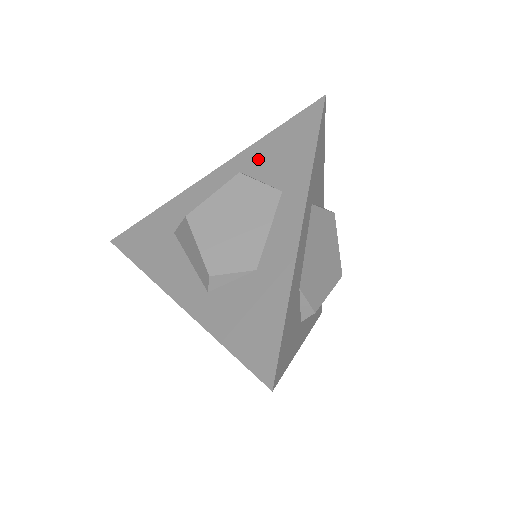
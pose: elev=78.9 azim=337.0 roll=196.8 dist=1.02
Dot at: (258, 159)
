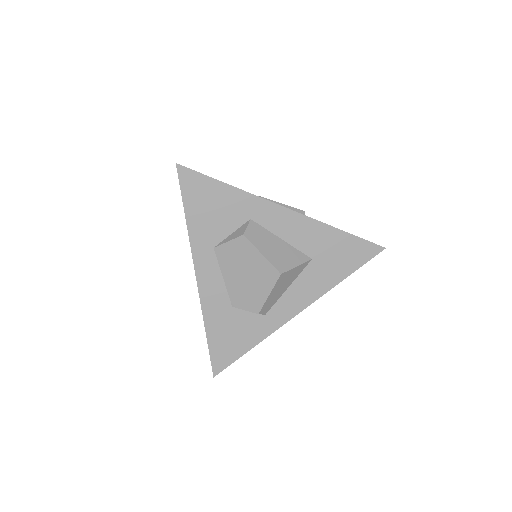
Dot at: occluded
